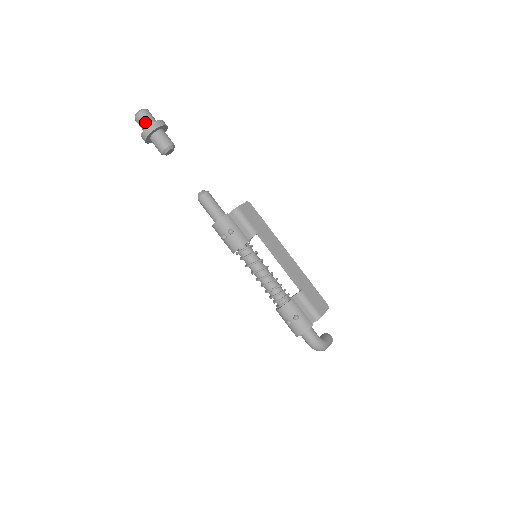
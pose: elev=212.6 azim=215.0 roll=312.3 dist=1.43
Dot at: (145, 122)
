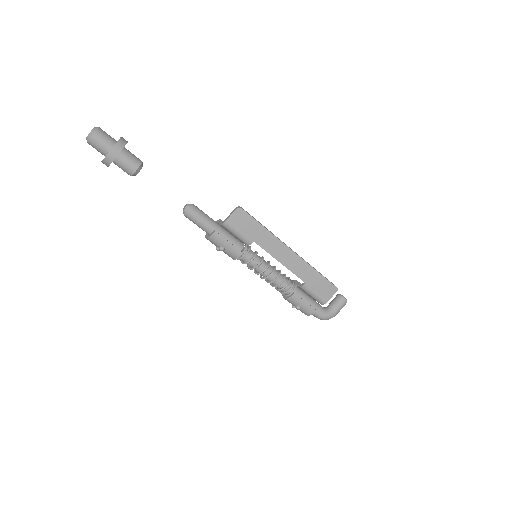
Dot at: (99, 151)
